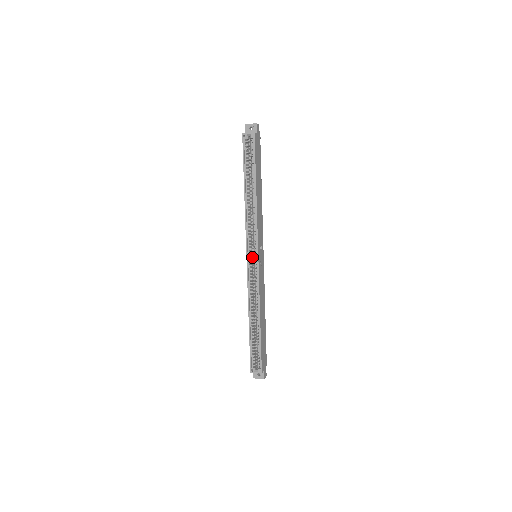
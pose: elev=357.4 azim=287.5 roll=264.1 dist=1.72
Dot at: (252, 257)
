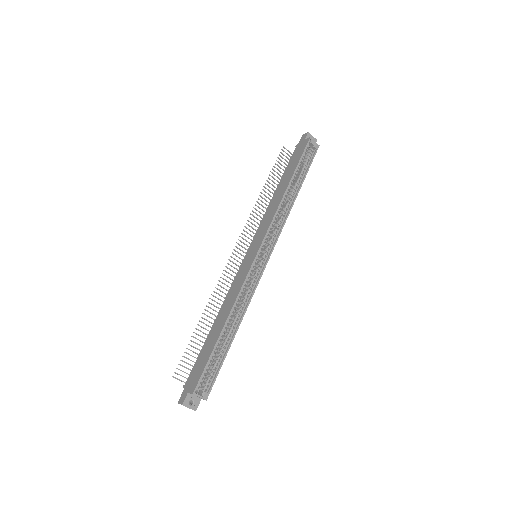
Dot at: occluded
